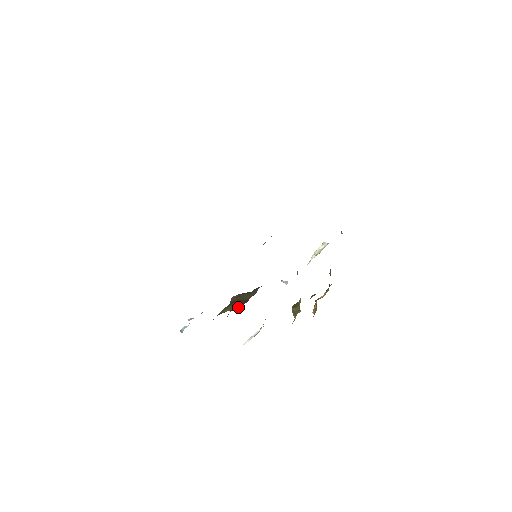
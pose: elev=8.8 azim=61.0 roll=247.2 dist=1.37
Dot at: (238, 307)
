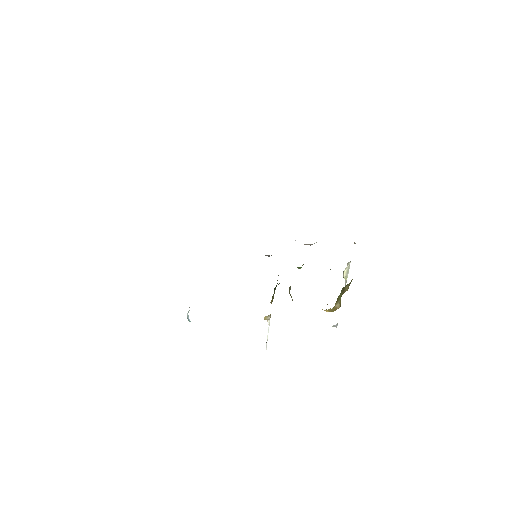
Dot at: occluded
